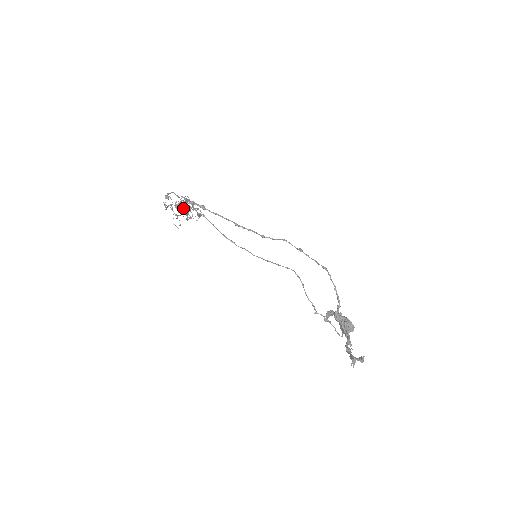
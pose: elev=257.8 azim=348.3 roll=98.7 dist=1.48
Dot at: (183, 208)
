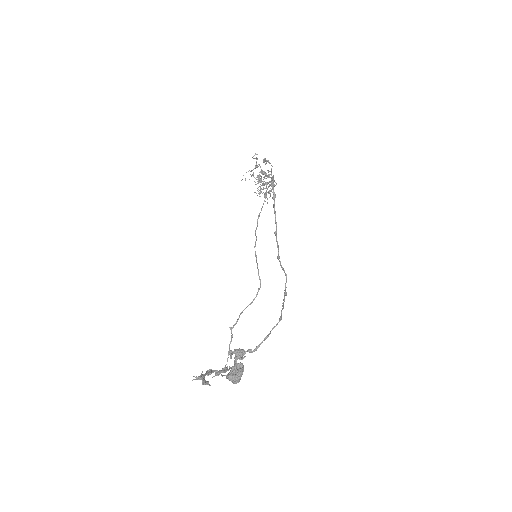
Dot at: occluded
